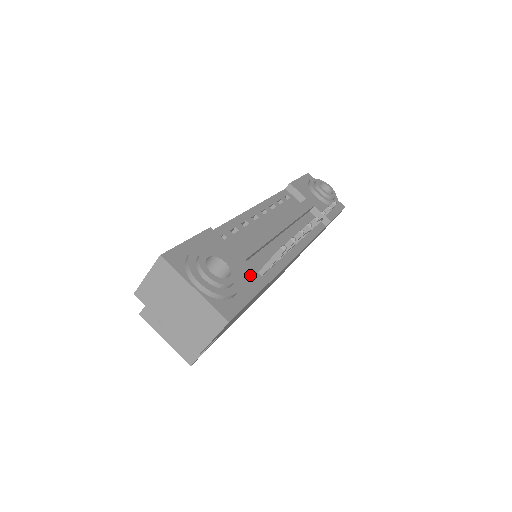
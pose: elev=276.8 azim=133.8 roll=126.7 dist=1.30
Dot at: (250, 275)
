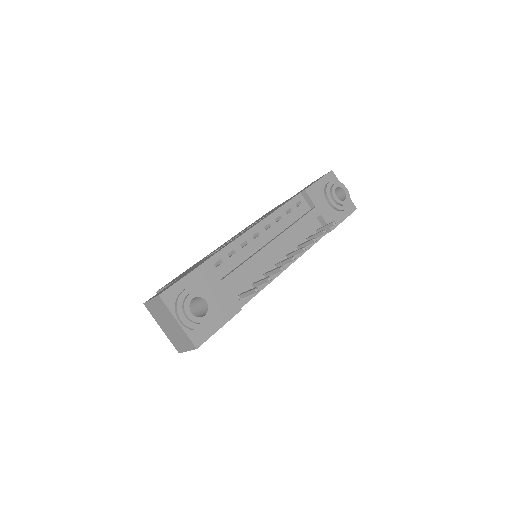
Dot at: (228, 304)
